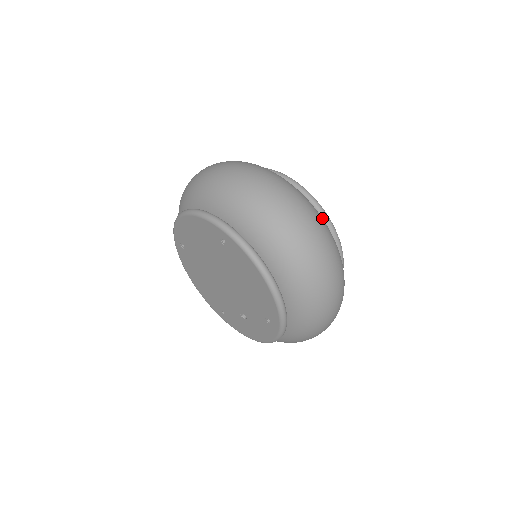
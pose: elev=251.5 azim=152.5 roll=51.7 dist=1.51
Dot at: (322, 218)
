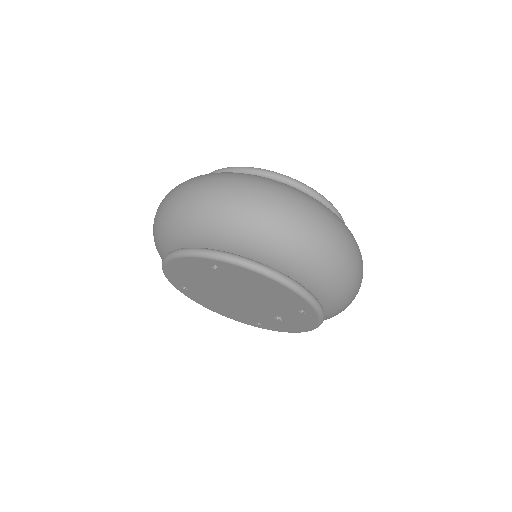
Dot at: (293, 188)
